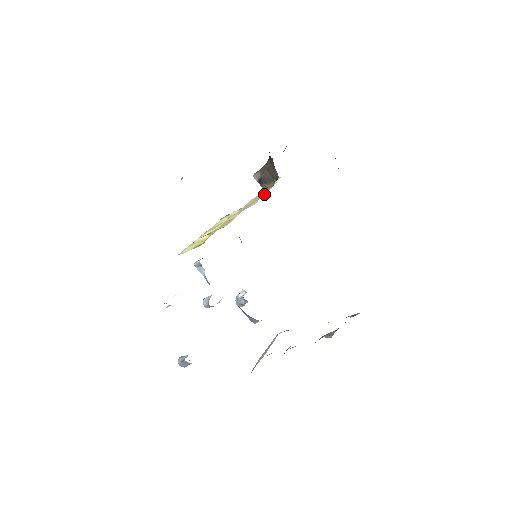
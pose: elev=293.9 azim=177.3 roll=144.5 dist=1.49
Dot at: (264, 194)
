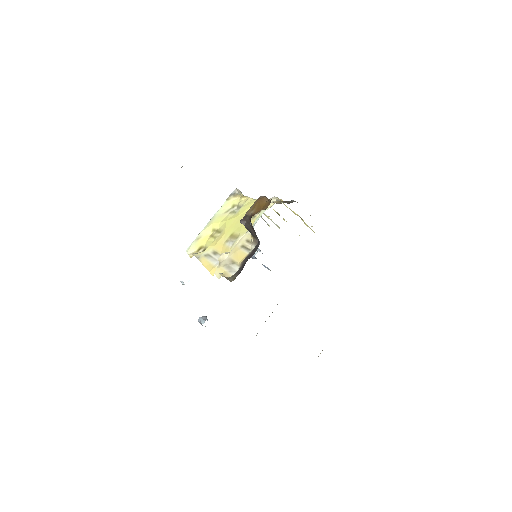
Dot at: (248, 251)
